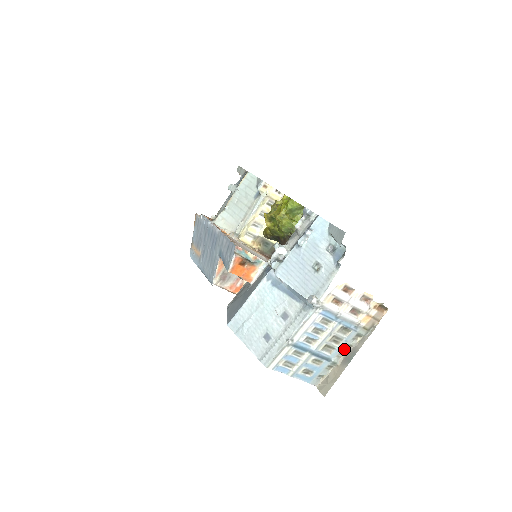
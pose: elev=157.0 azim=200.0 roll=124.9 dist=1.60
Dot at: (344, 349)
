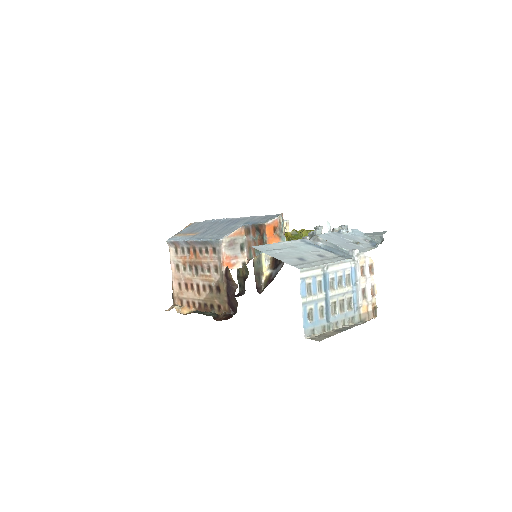
Dot at: (340, 322)
